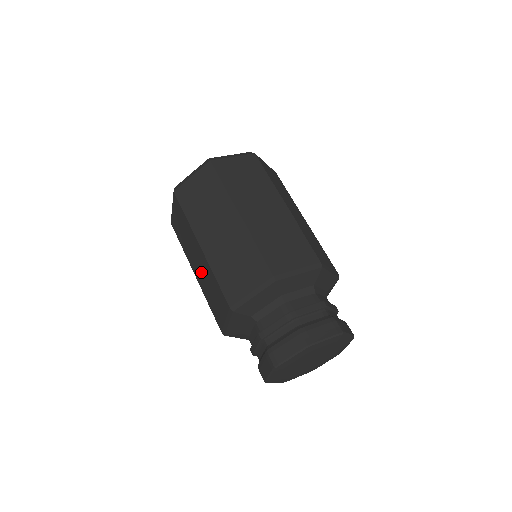
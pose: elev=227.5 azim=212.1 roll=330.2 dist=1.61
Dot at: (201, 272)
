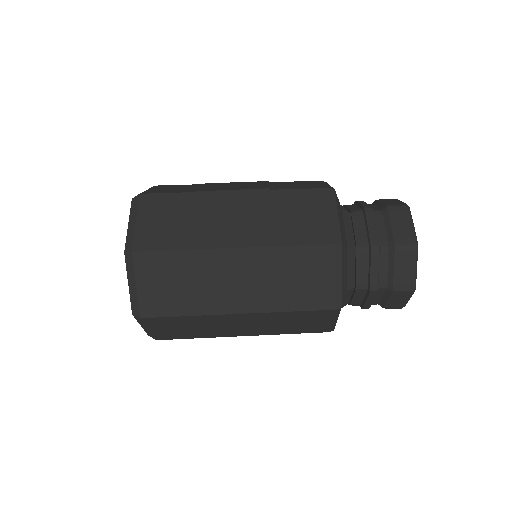
Dot at: (254, 285)
